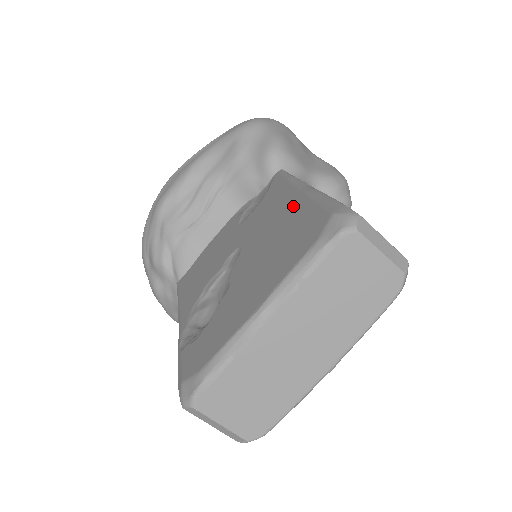
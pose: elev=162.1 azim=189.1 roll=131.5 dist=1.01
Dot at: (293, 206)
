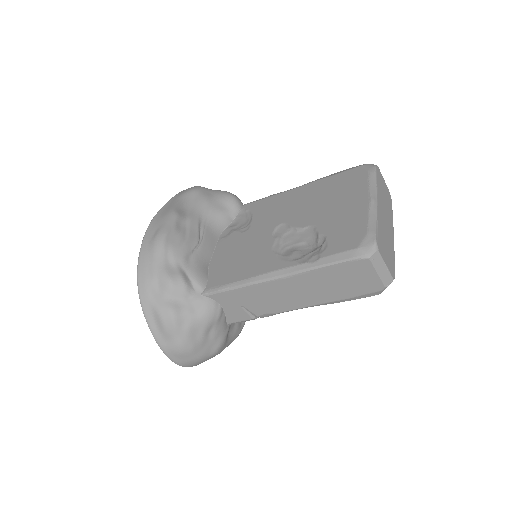
Dot at: (310, 188)
